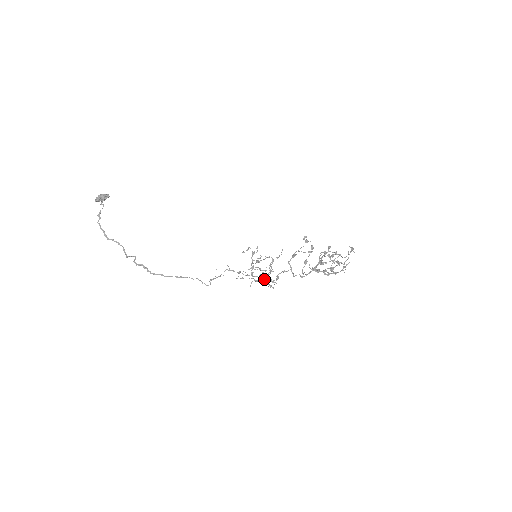
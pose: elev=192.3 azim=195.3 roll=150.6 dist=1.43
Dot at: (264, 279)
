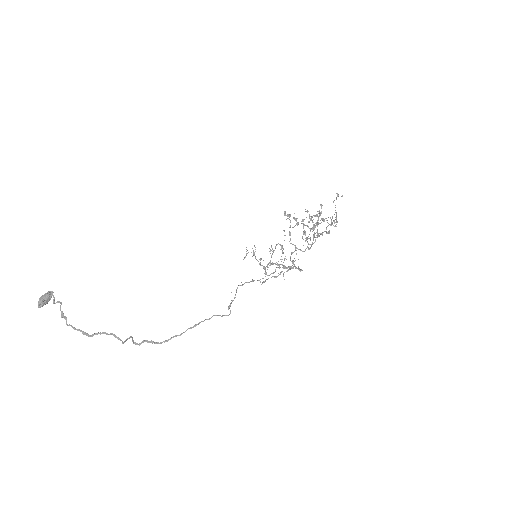
Dot at: occluded
